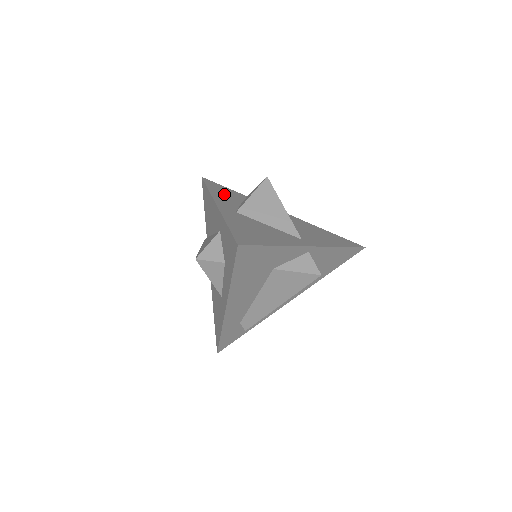
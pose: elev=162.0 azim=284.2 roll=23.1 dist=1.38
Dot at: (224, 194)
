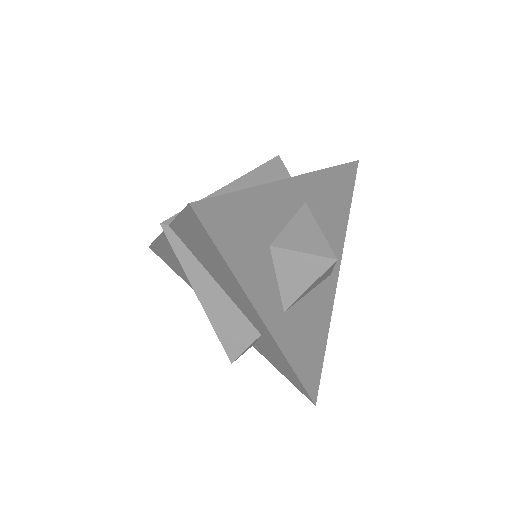
Dot at: (249, 253)
